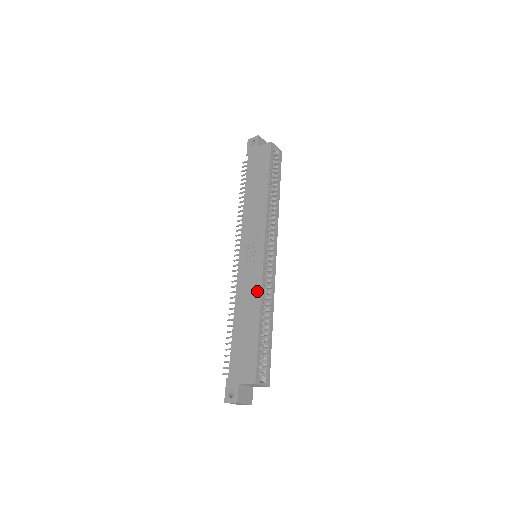
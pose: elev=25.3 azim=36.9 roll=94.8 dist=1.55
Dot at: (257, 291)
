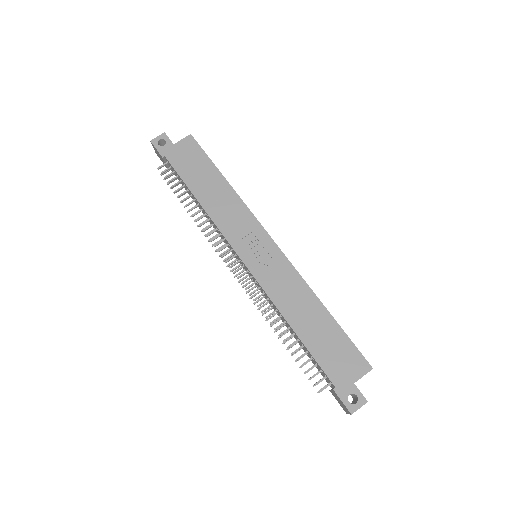
Dot at: (300, 283)
